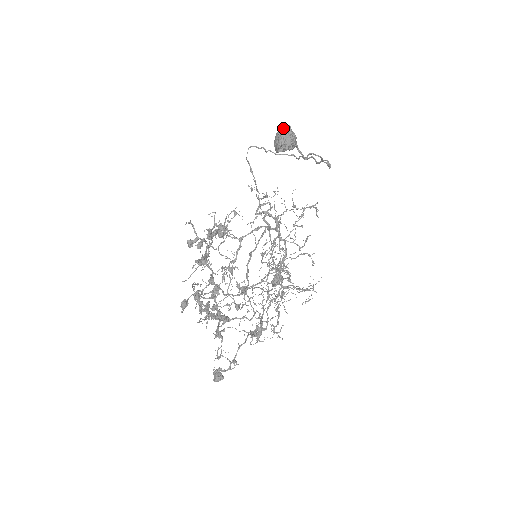
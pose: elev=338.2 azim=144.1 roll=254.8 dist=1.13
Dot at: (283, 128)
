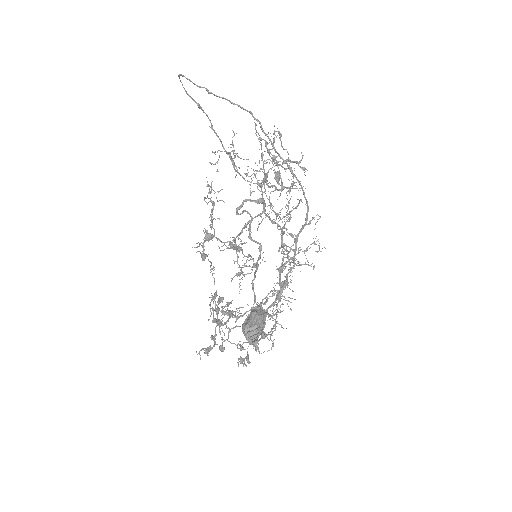
Dot at: (247, 329)
